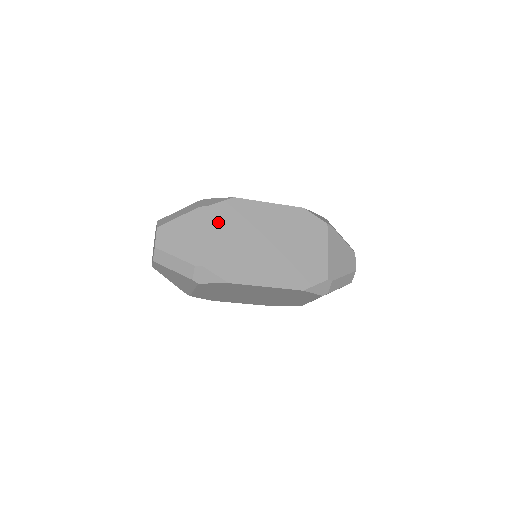
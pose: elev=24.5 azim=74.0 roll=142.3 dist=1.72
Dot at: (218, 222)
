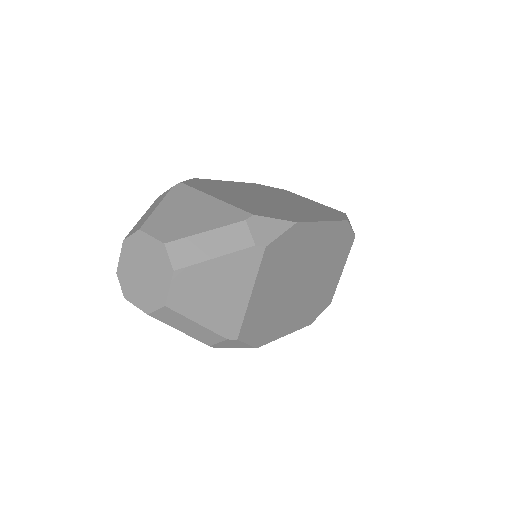
Dot at: (271, 268)
